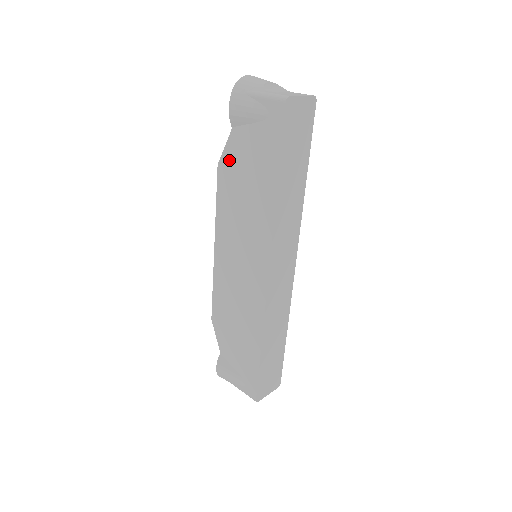
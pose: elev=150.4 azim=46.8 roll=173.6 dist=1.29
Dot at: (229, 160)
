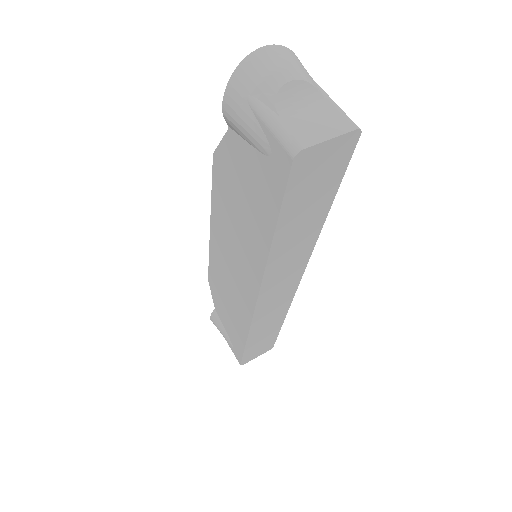
Dot at: (224, 161)
